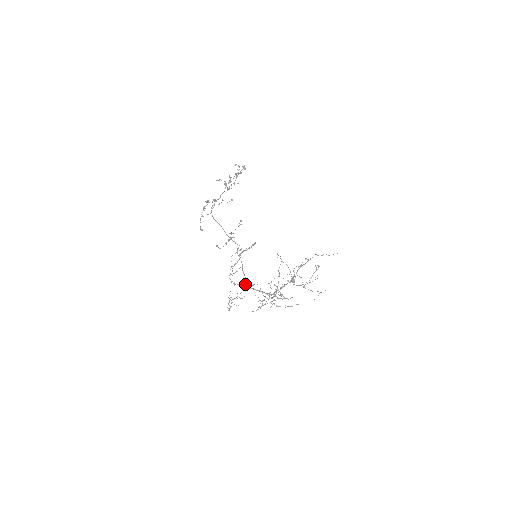
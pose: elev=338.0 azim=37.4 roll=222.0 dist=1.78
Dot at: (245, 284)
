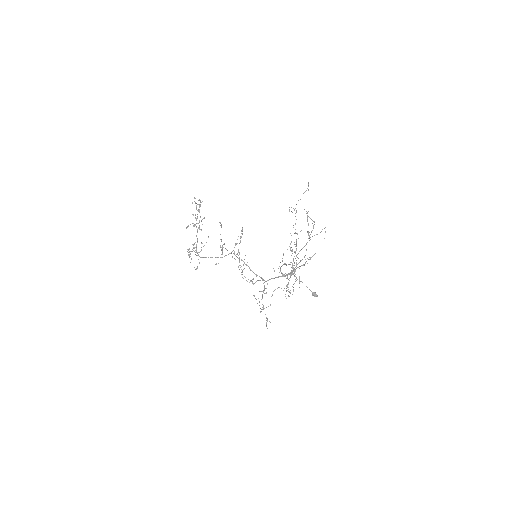
Dot at: occluded
